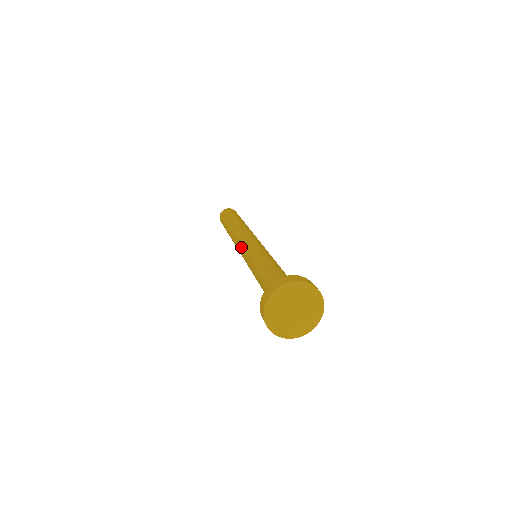
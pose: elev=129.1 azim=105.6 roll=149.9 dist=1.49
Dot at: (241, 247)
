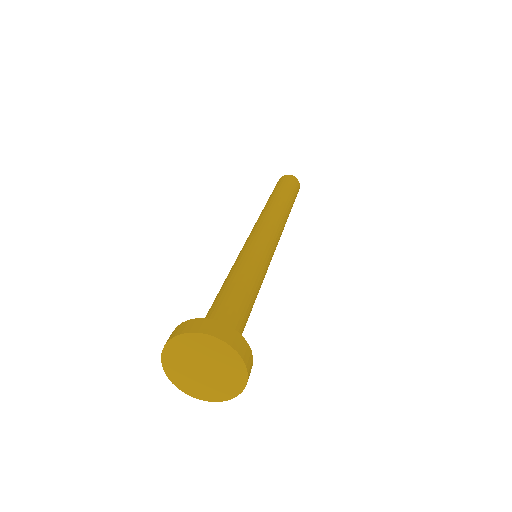
Dot at: occluded
